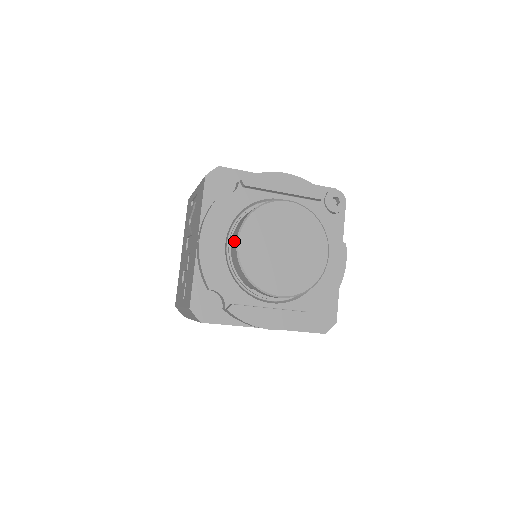
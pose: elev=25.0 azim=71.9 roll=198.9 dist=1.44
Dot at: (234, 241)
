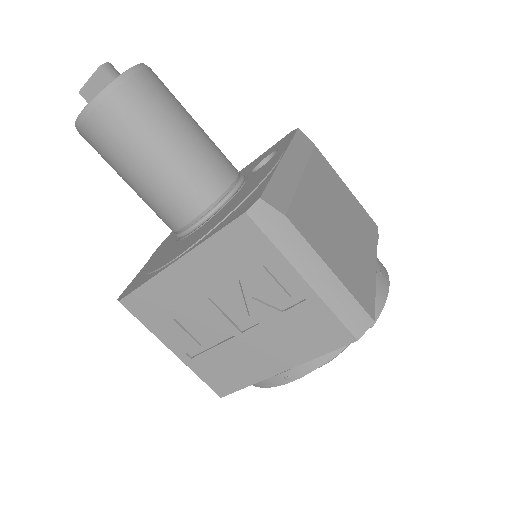
Dot at: occluded
